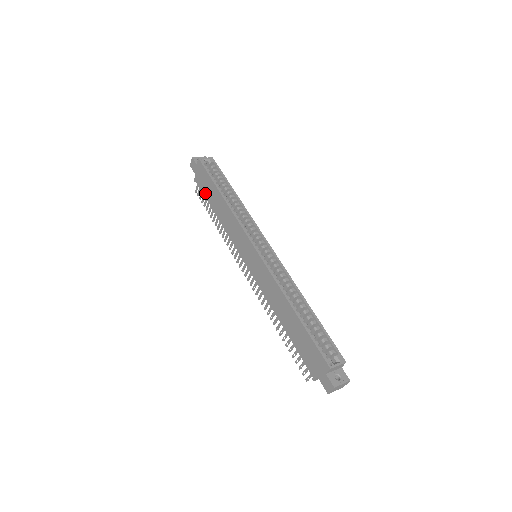
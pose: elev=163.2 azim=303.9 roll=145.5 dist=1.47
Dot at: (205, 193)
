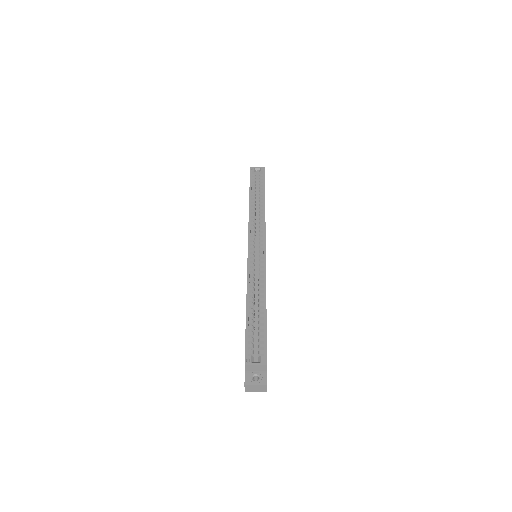
Dot at: occluded
